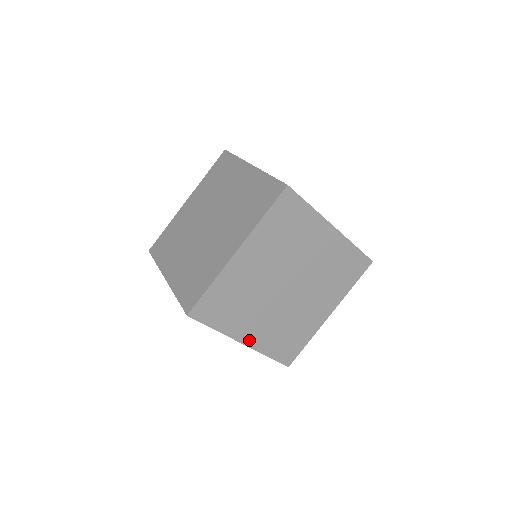
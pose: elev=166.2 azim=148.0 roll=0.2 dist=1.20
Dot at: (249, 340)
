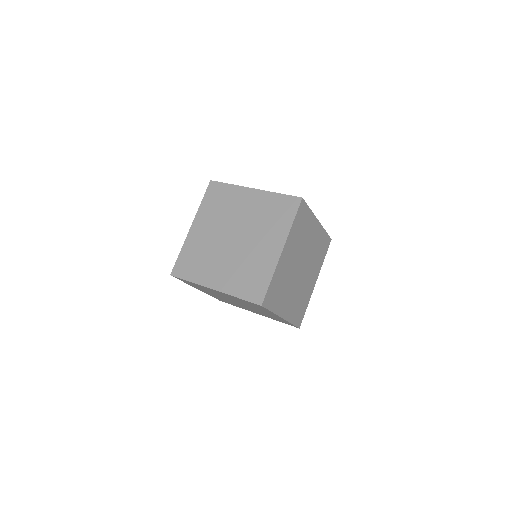
Dot at: (217, 286)
